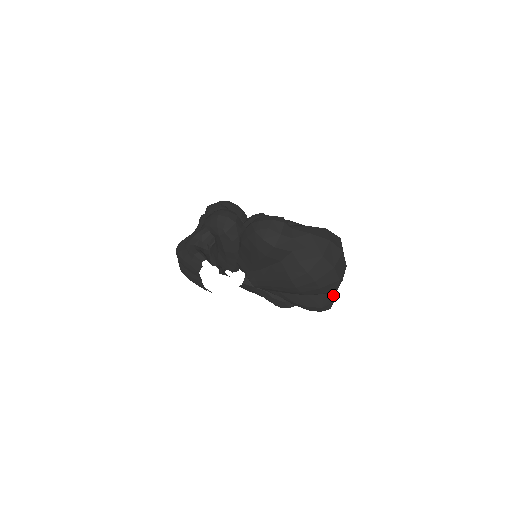
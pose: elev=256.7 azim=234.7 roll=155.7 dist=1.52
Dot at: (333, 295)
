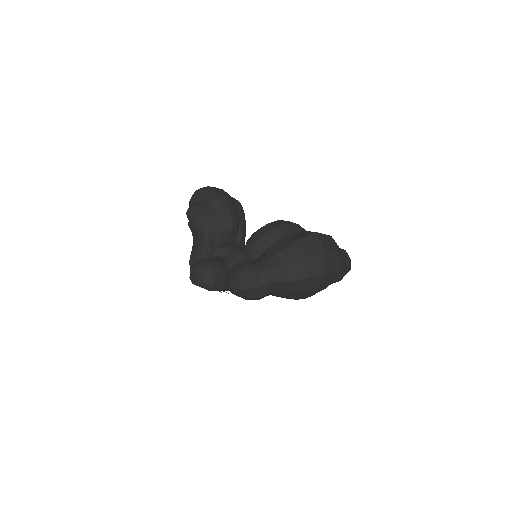
Dot at: occluded
